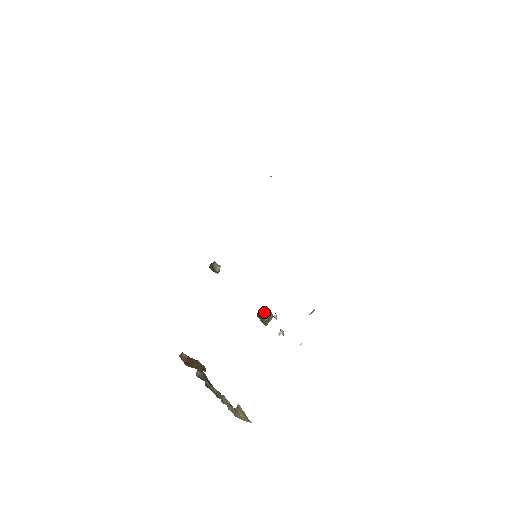
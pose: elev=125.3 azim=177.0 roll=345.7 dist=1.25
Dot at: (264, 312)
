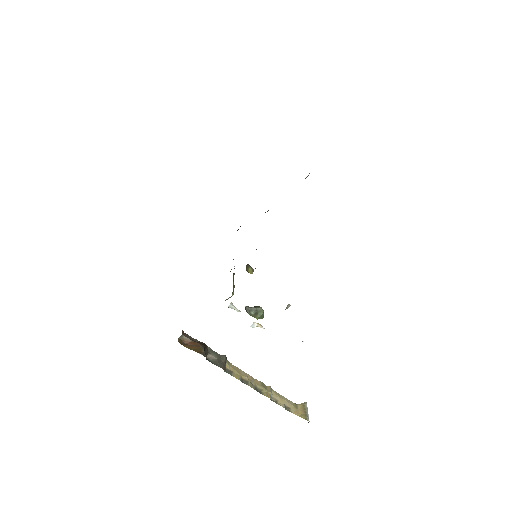
Dot at: occluded
